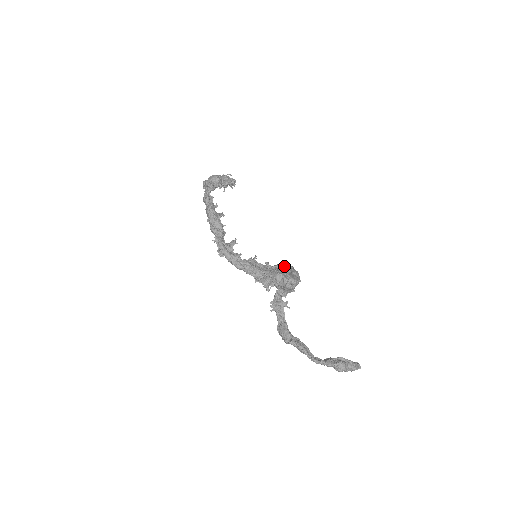
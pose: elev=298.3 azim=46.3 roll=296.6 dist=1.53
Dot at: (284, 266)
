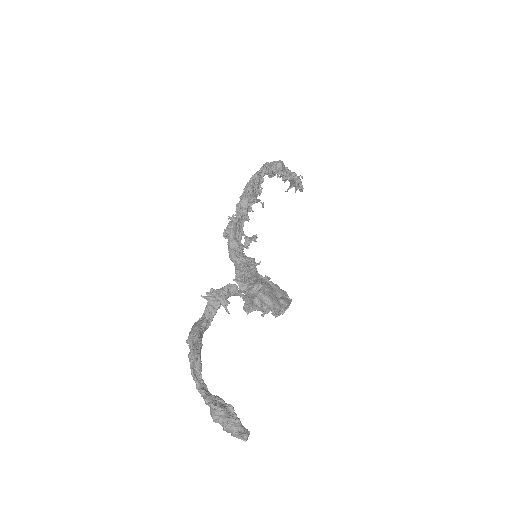
Dot at: (279, 288)
